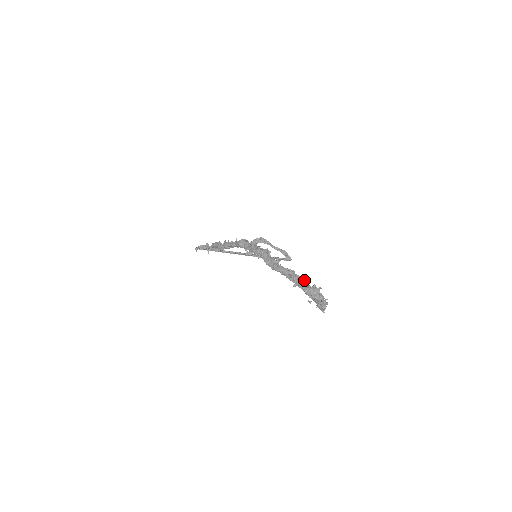
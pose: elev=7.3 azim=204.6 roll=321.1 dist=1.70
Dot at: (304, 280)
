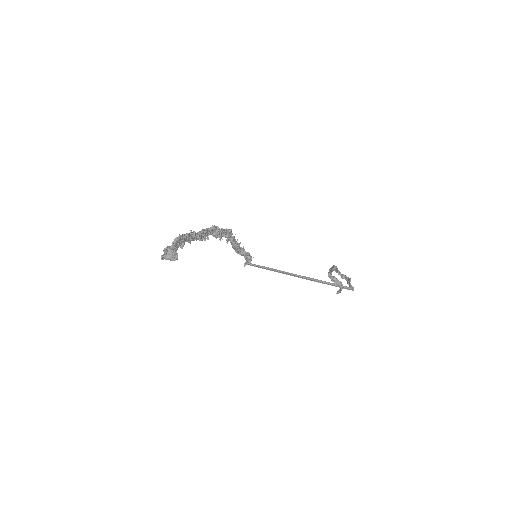
Dot at: (183, 234)
